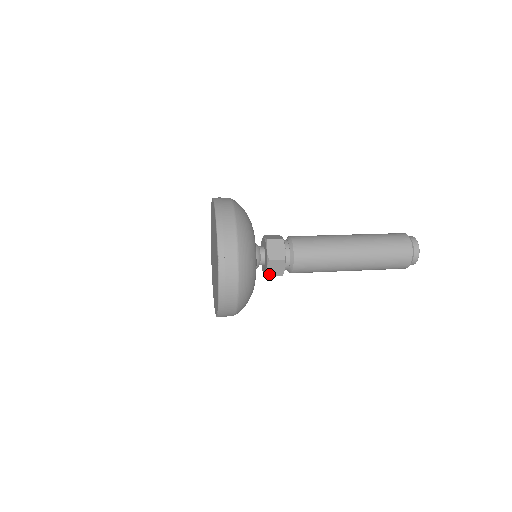
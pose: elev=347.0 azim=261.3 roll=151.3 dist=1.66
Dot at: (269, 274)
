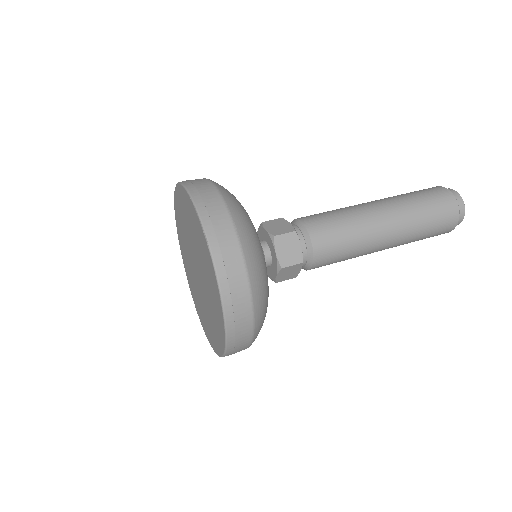
Dot at: occluded
